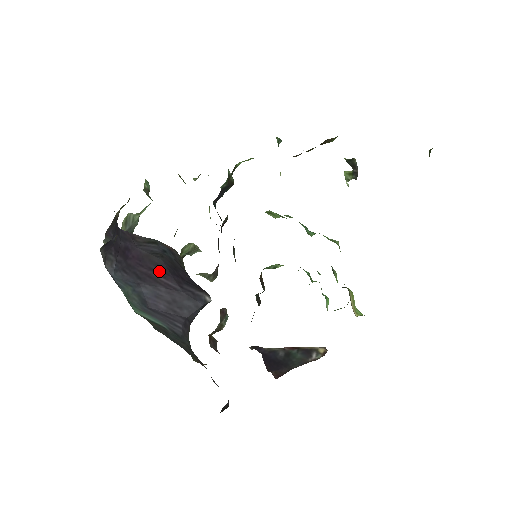
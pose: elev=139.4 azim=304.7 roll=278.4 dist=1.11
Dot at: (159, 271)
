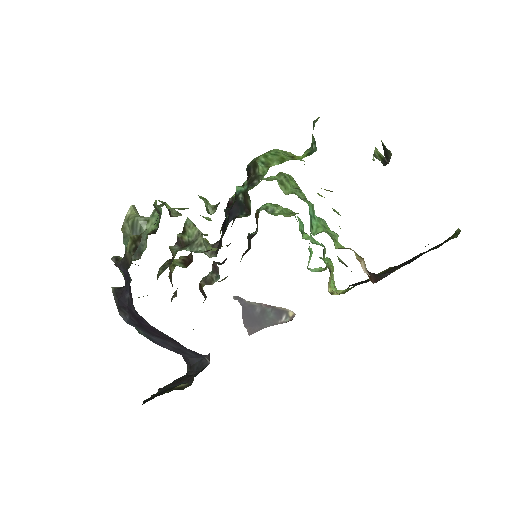
Dot at: (169, 339)
